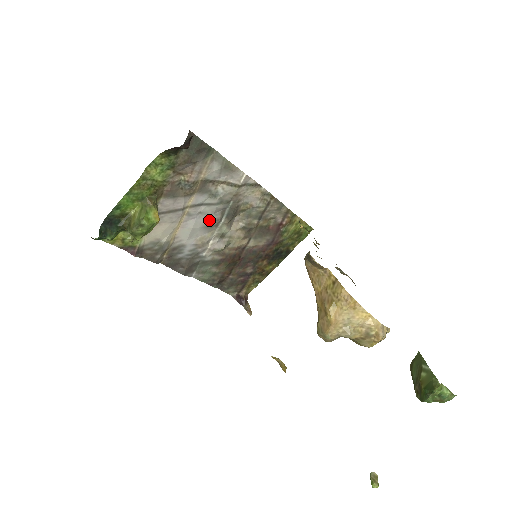
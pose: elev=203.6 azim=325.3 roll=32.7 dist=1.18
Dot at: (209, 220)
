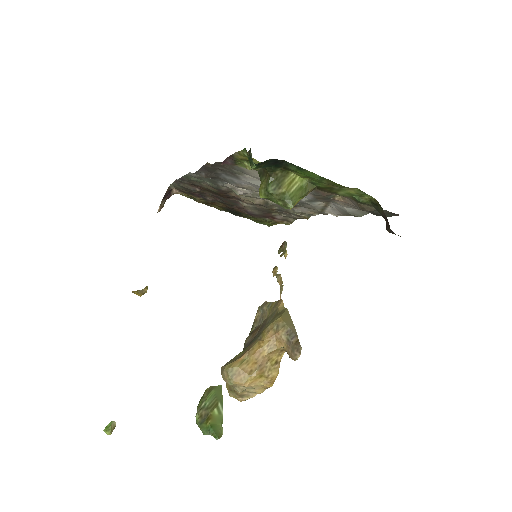
Dot at: occluded
